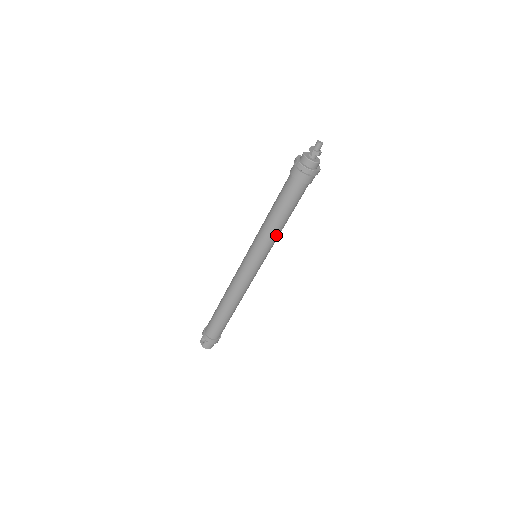
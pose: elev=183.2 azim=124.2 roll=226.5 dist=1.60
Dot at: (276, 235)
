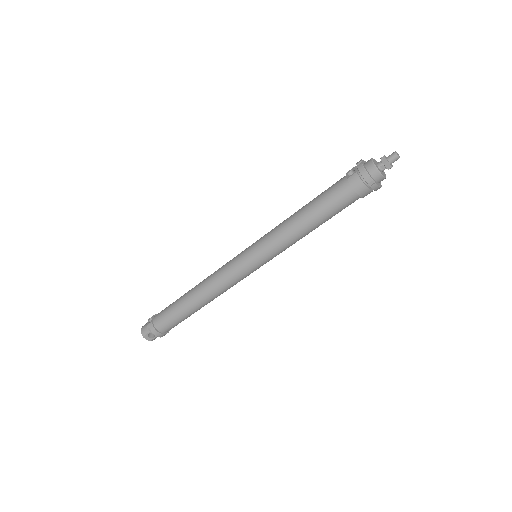
Dot at: occluded
